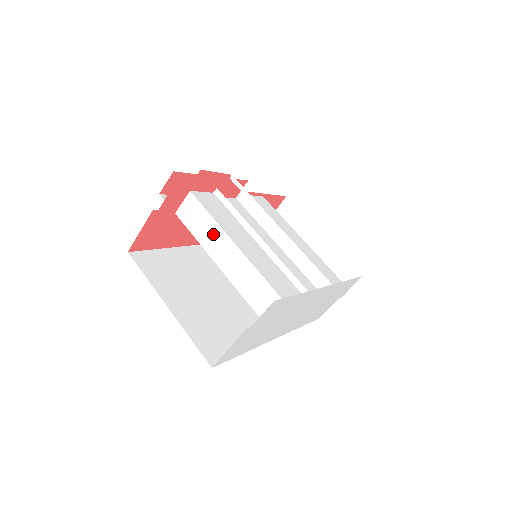
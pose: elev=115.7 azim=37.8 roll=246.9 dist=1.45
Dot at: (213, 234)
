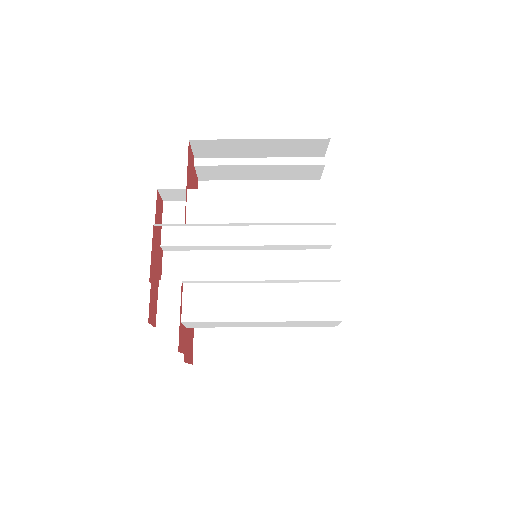
Dot at: (236, 324)
